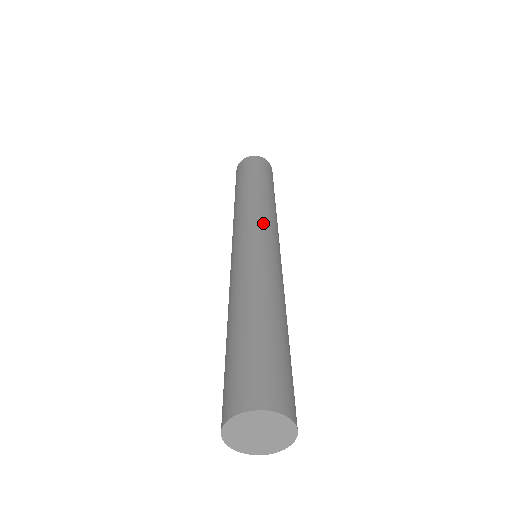
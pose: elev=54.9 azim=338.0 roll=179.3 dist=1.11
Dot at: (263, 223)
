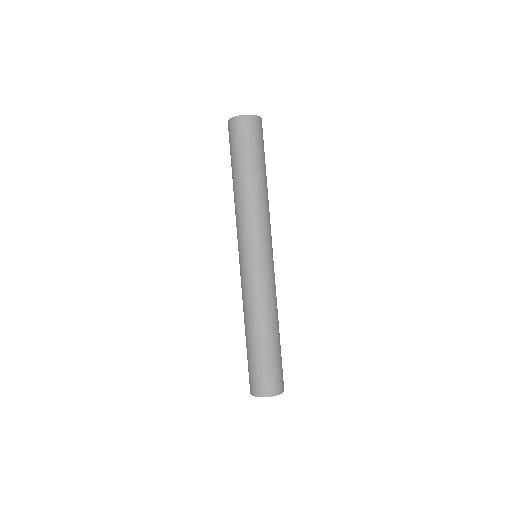
Dot at: (249, 239)
